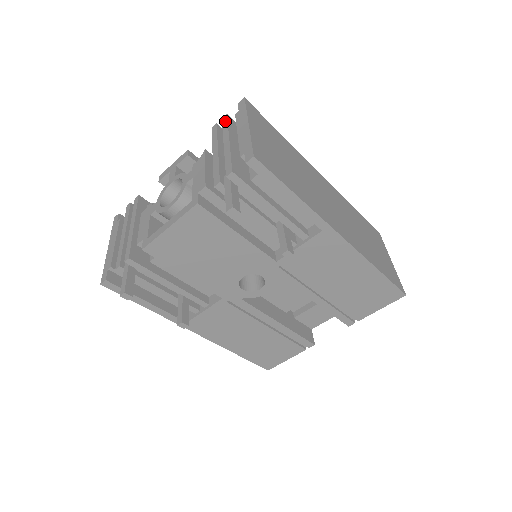
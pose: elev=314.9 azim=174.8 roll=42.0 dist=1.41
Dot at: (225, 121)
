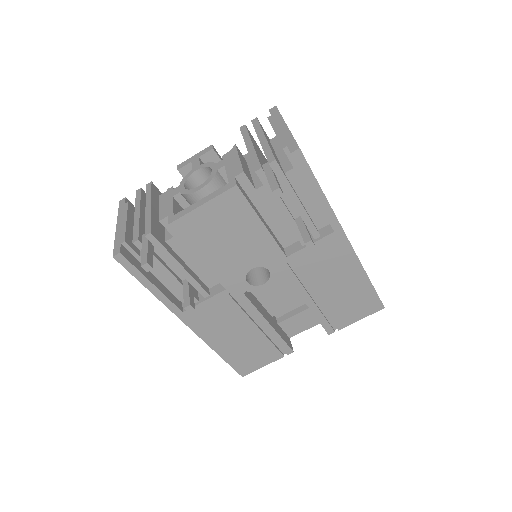
Dot at: (256, 122)
